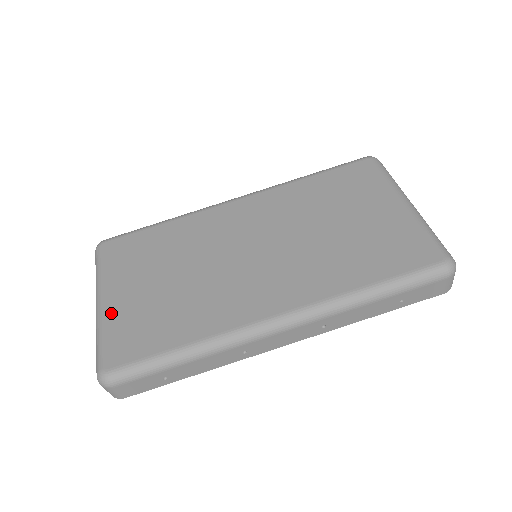
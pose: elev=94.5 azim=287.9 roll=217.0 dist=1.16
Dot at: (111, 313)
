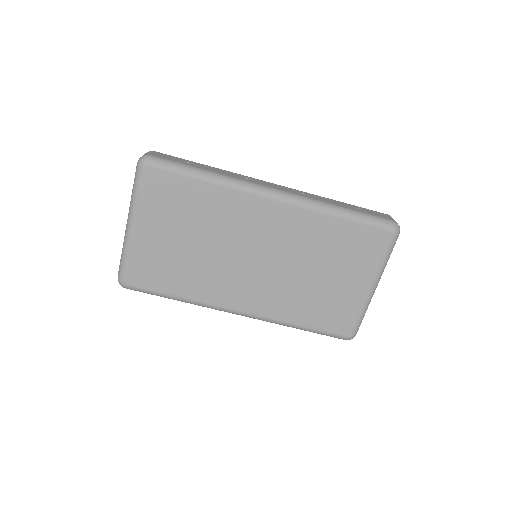
Dot at: (137, 244)
